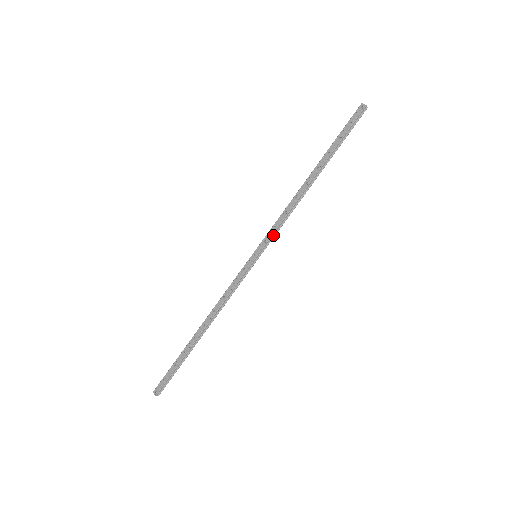
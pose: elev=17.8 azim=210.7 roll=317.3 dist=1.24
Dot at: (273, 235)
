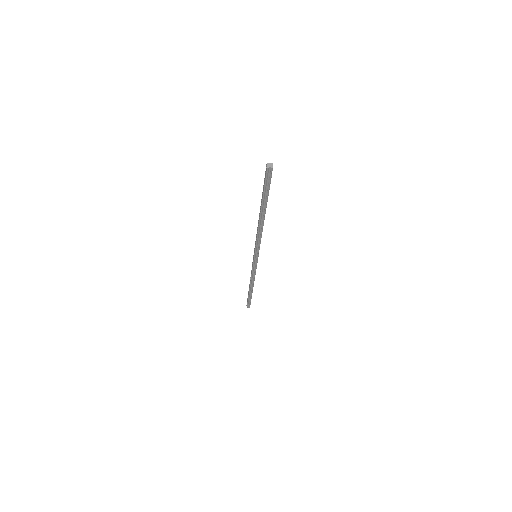
Dot at: (258, 247)
